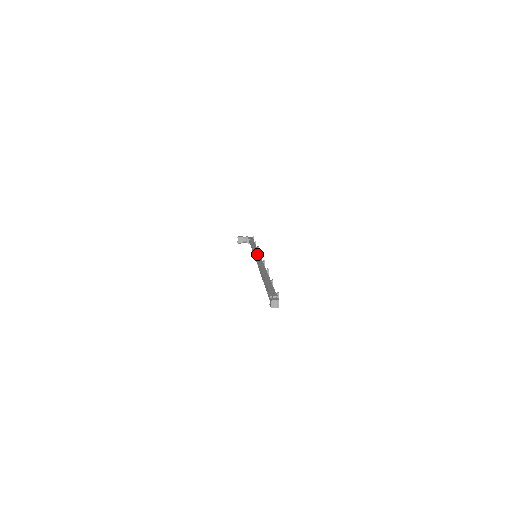
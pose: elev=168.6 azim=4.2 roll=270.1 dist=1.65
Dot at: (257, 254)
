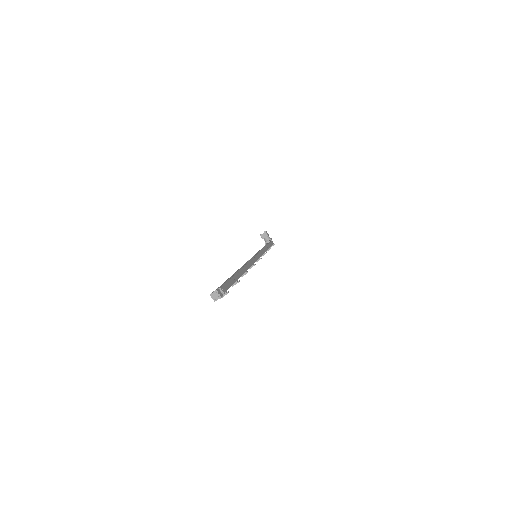
Dot at: (258, 256)
